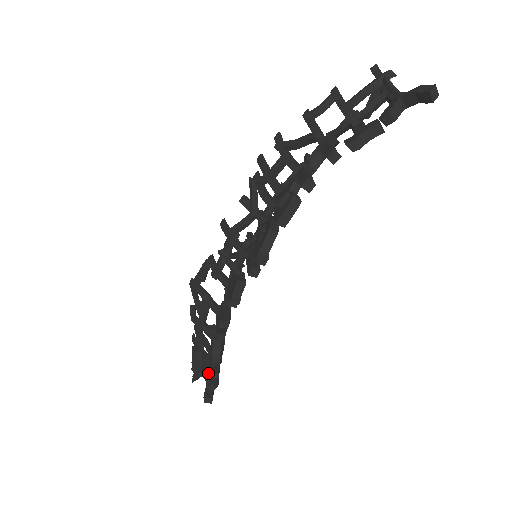
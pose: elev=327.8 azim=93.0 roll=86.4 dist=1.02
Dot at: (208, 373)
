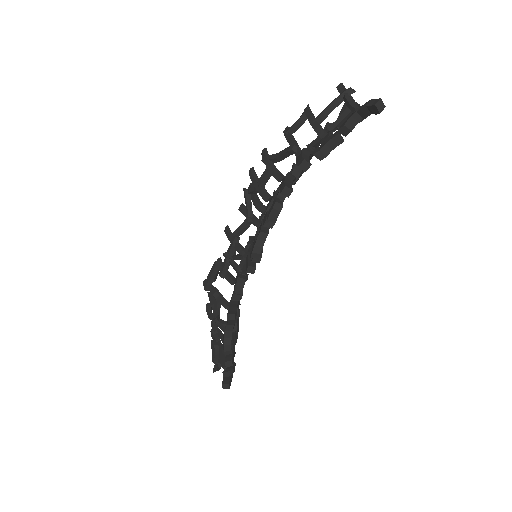
Dot at: occluded
